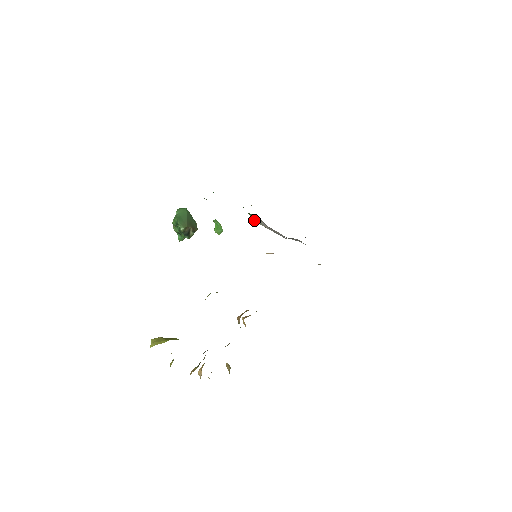
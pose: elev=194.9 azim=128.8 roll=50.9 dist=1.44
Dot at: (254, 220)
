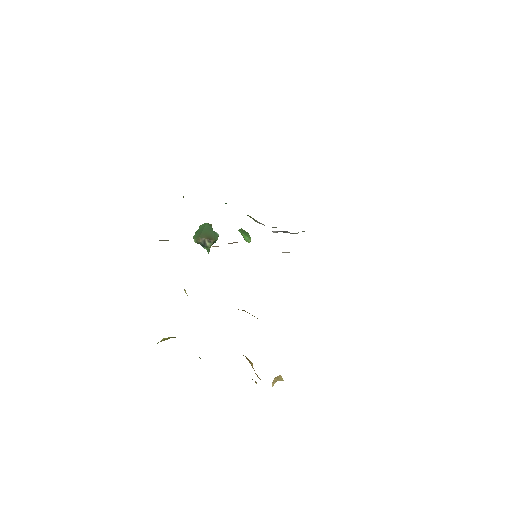
Dot at: (255, 221)
